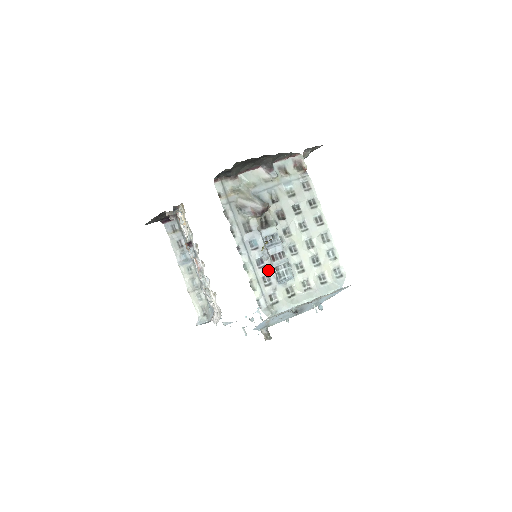
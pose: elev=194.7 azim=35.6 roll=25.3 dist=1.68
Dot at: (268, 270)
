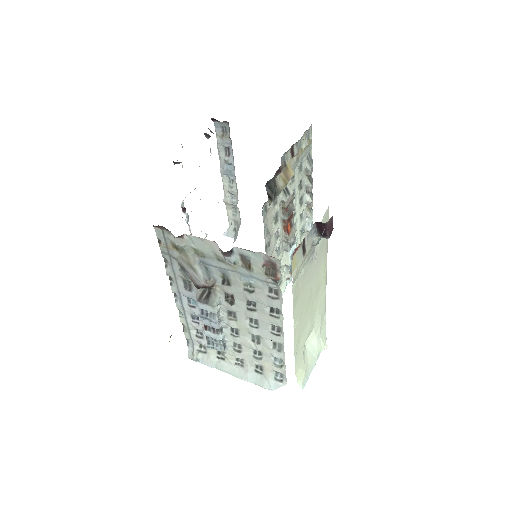
Dot at: (200, 329)
